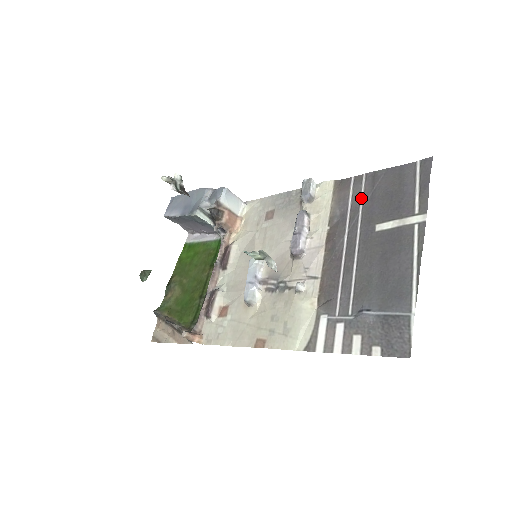
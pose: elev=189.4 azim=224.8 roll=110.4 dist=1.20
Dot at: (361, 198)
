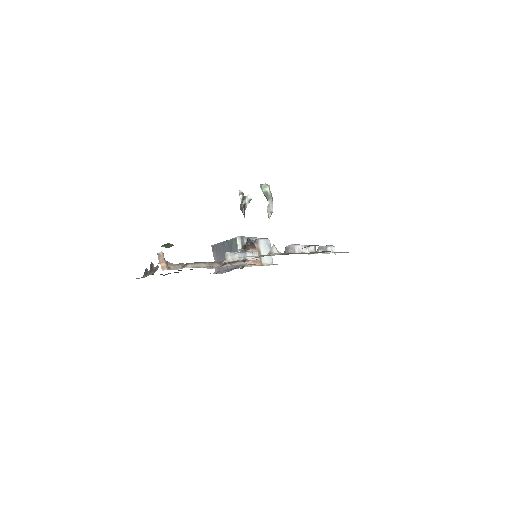
Dot at: occluded
